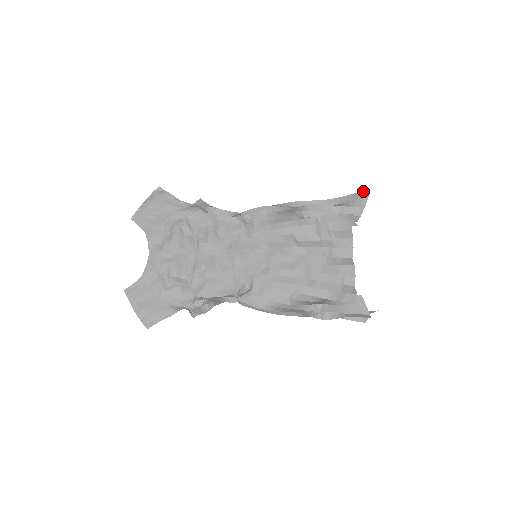
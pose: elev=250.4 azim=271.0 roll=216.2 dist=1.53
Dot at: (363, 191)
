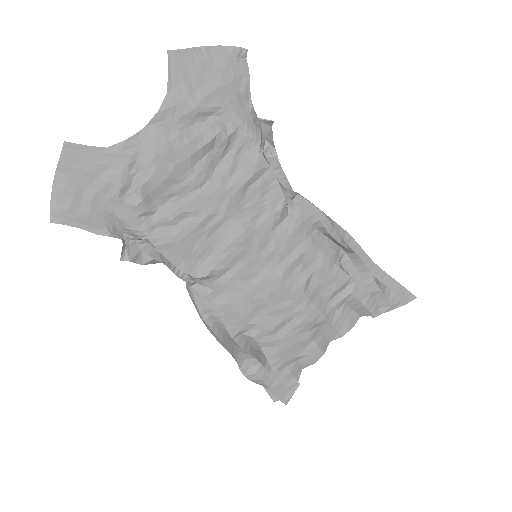
Dot at: occluded
